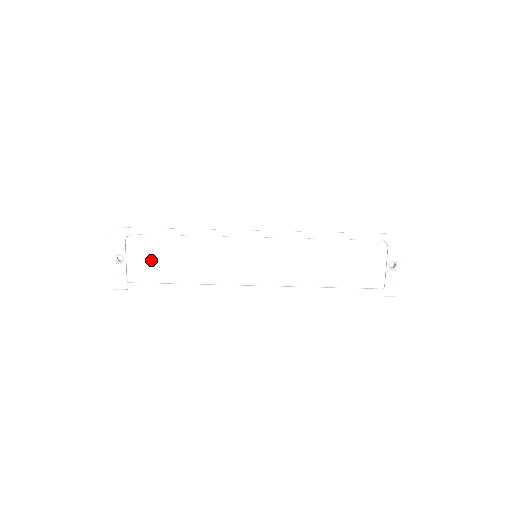
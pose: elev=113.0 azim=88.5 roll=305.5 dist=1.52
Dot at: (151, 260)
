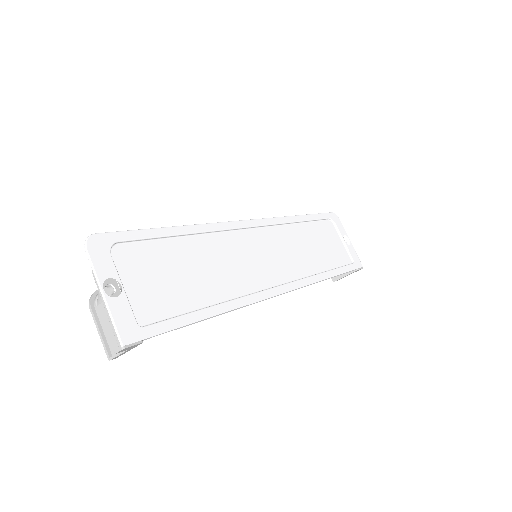
Dot at: (158, 280)
